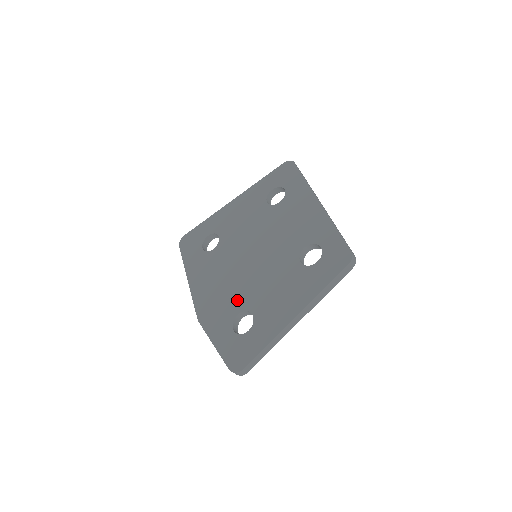
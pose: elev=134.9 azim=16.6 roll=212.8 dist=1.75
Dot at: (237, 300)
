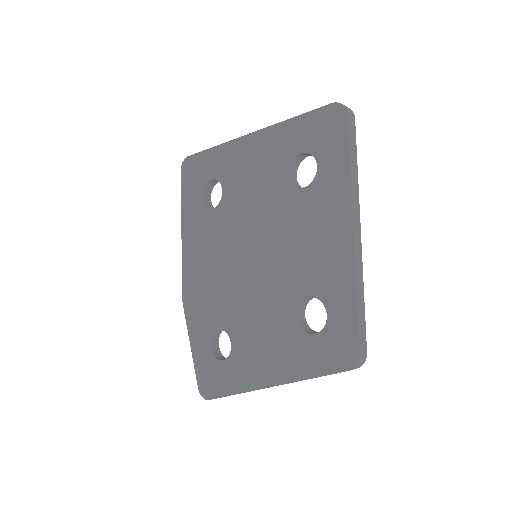
Dot at: (221, 310)
